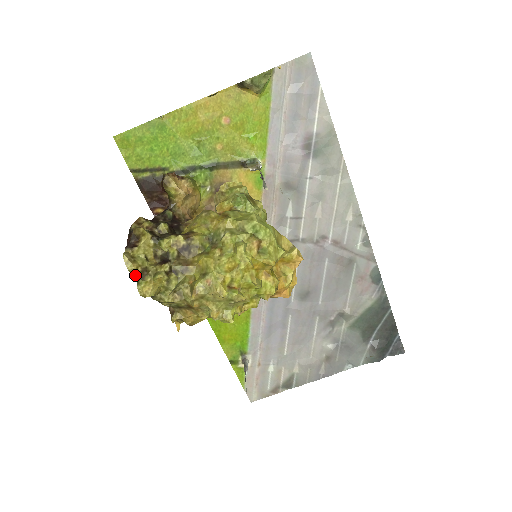
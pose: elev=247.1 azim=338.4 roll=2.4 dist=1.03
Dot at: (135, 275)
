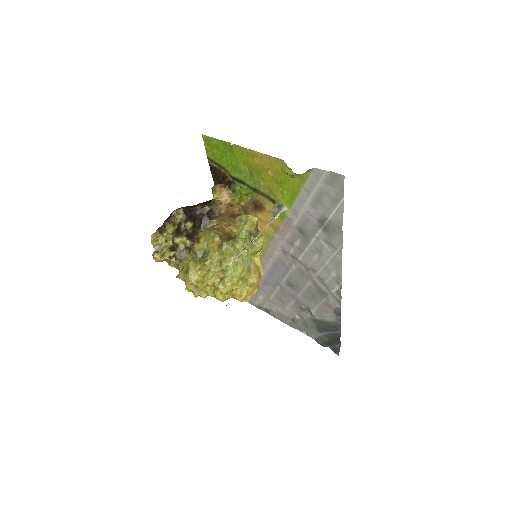
Dot at: (154, 248)
